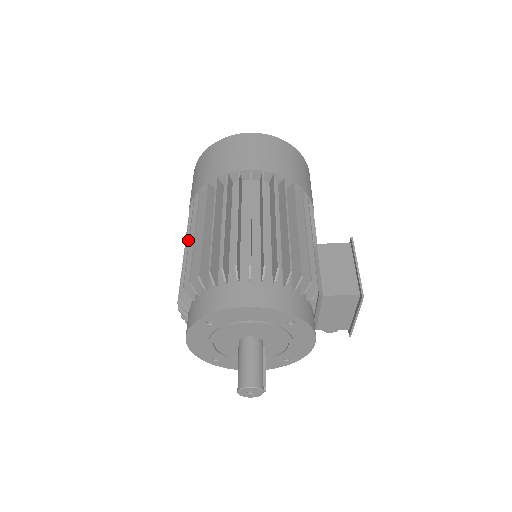
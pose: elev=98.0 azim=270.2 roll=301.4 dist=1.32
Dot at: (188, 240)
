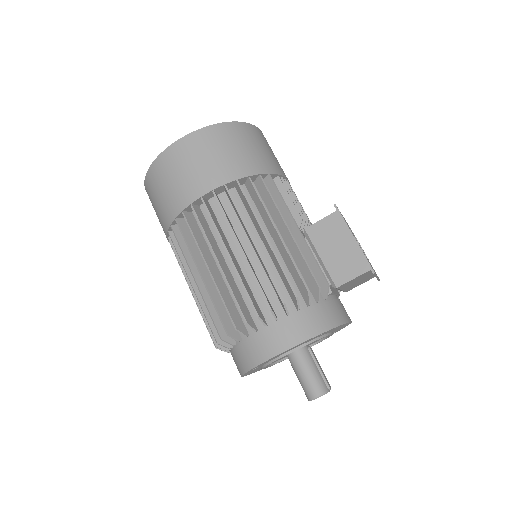
Dot at: occluded
